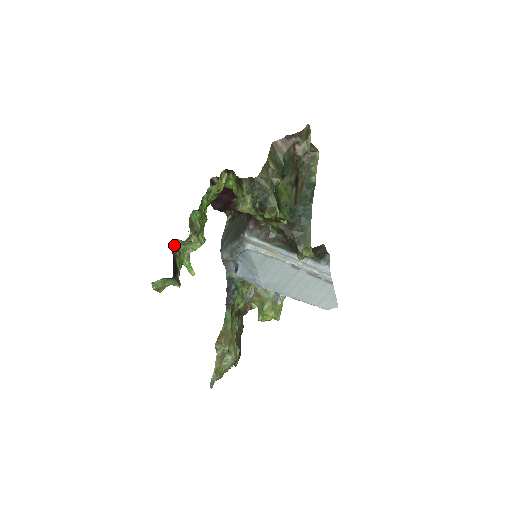
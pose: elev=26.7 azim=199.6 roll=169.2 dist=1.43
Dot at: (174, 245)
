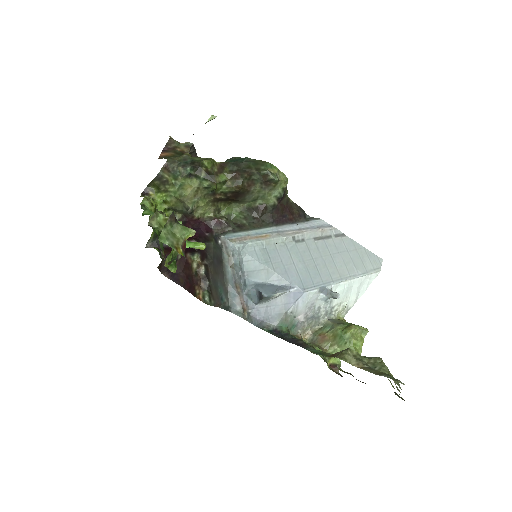
Dot at: occluded
